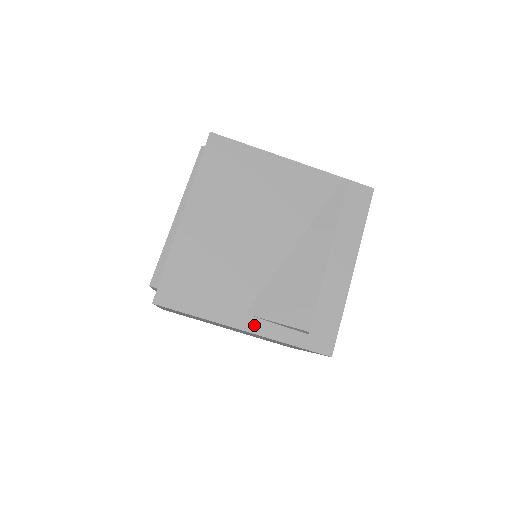
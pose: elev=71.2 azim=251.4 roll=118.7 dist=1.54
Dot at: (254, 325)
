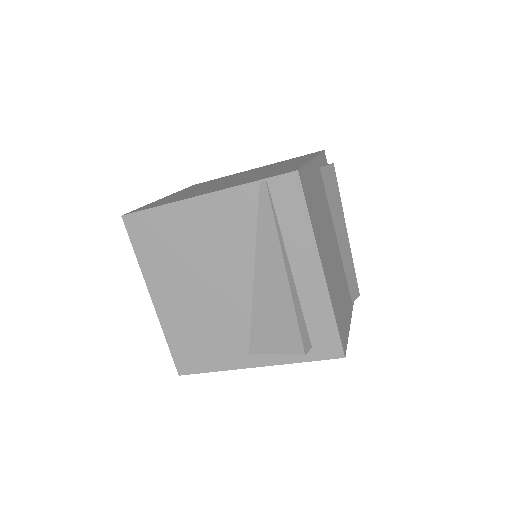
Dot at: (261, 360)
